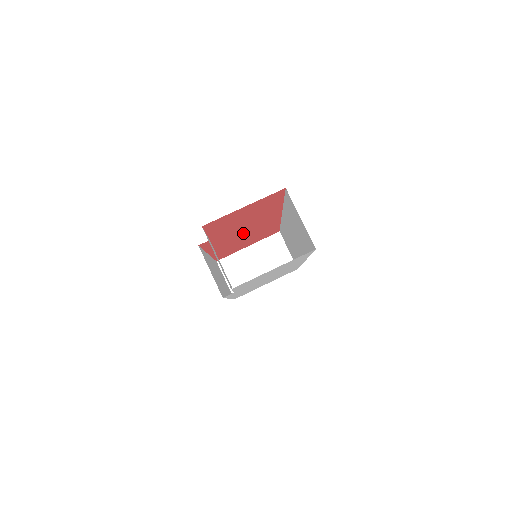
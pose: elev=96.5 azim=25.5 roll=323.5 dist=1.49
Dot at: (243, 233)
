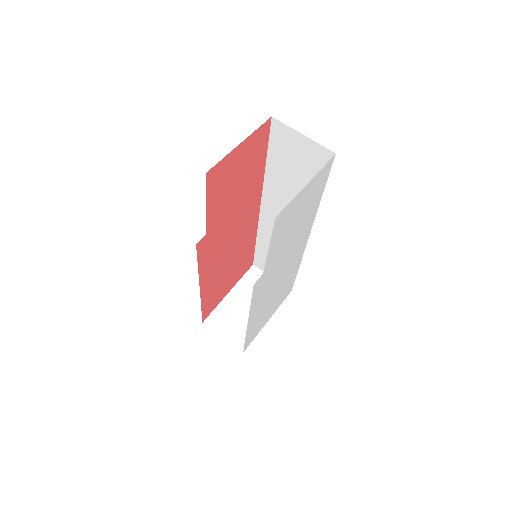
Dot at: (230, 241)
